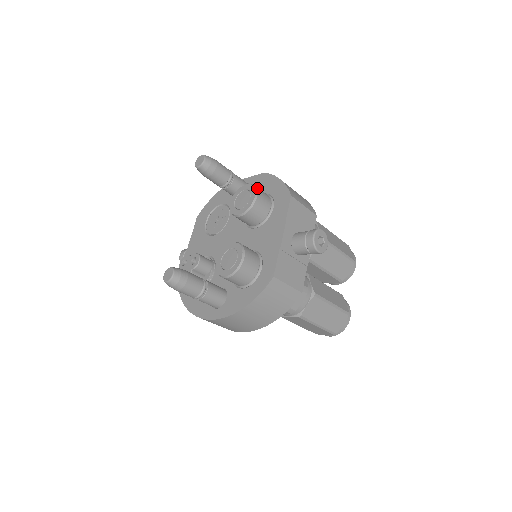
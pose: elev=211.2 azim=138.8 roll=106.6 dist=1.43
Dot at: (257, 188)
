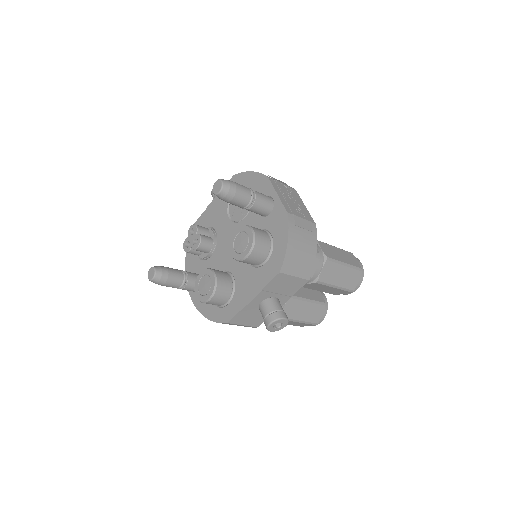
Dot at: (255, 246)
